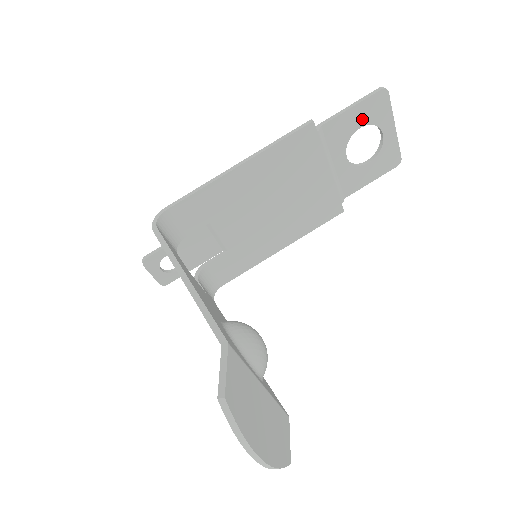
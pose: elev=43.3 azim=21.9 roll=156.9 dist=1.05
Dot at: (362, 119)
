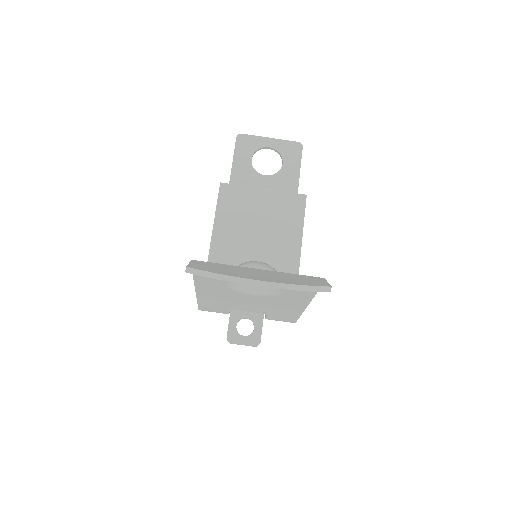
Dot at: (246, 156)
